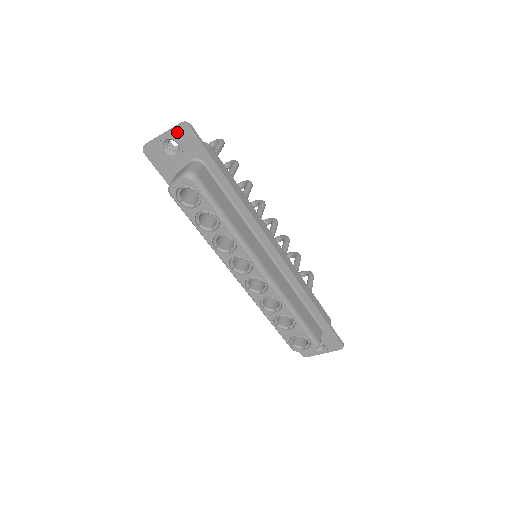
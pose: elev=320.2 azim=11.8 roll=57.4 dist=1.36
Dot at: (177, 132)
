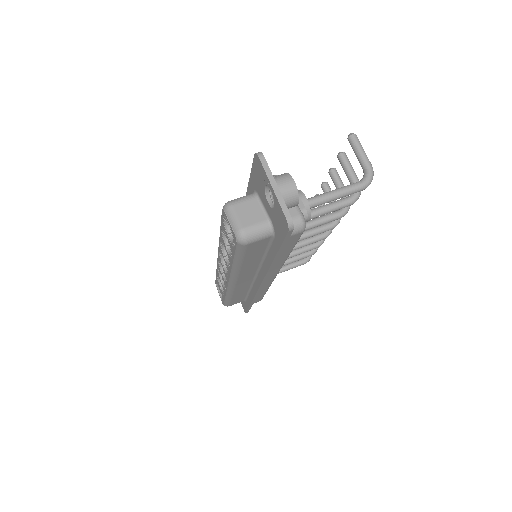
Dot at: (280, 211)
